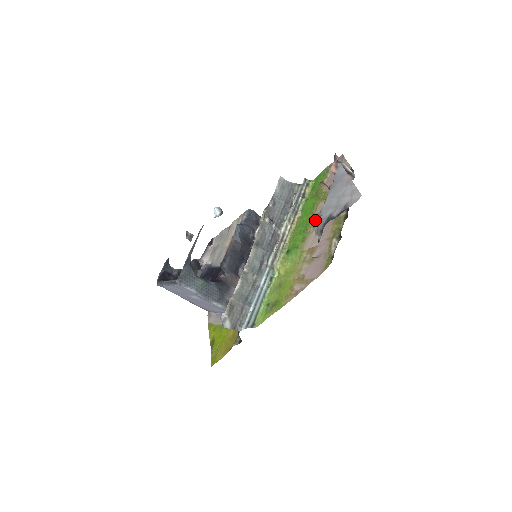
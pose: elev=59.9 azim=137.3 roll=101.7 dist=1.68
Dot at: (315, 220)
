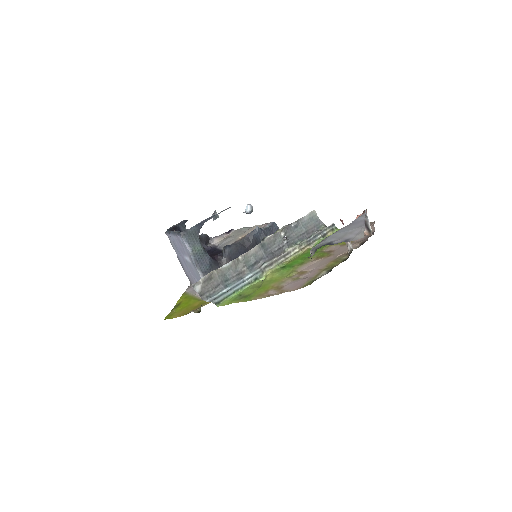
Dot at: (320, 254)
